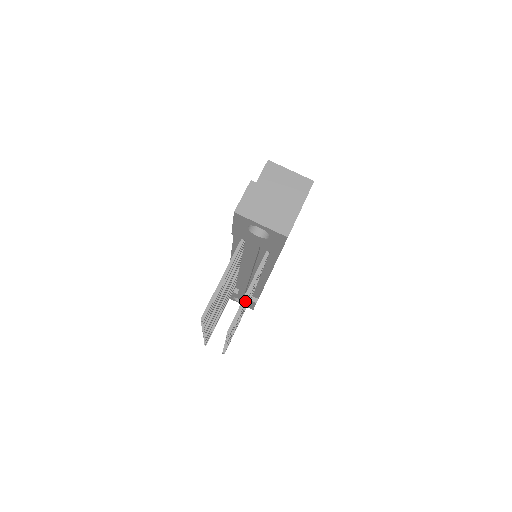
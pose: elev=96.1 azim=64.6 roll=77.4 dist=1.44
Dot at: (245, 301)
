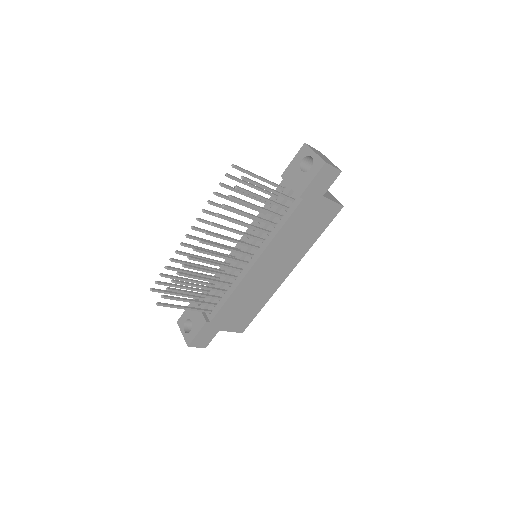
Dot at: (263, 186)
